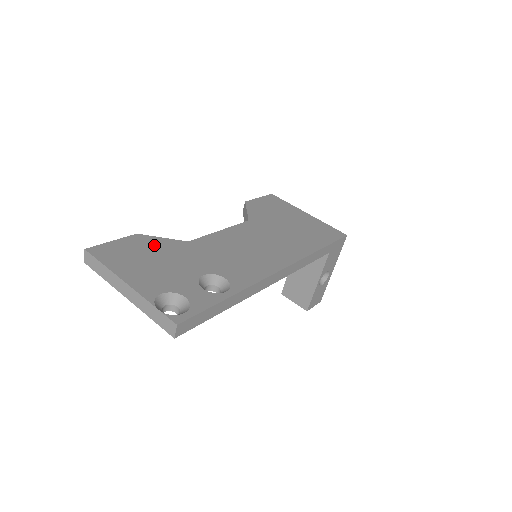
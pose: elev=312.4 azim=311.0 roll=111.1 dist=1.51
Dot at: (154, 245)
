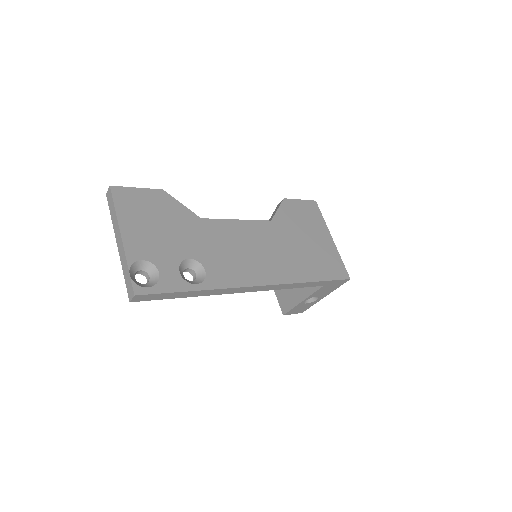
Dot at: (169, 208)
